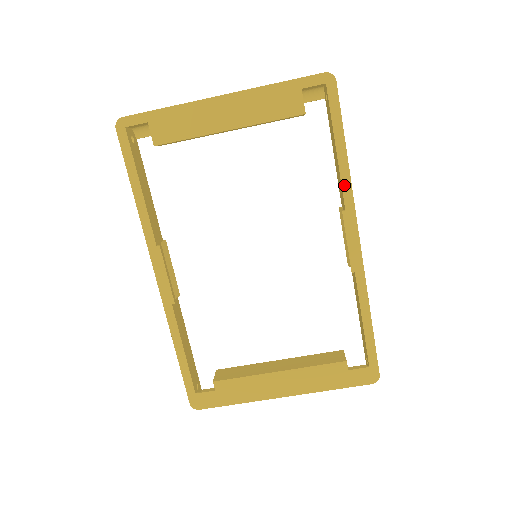
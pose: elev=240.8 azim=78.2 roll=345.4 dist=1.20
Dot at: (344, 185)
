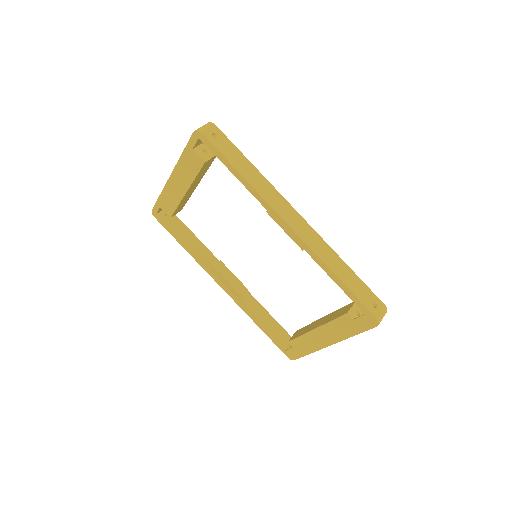
Dot at: (254, 194)
